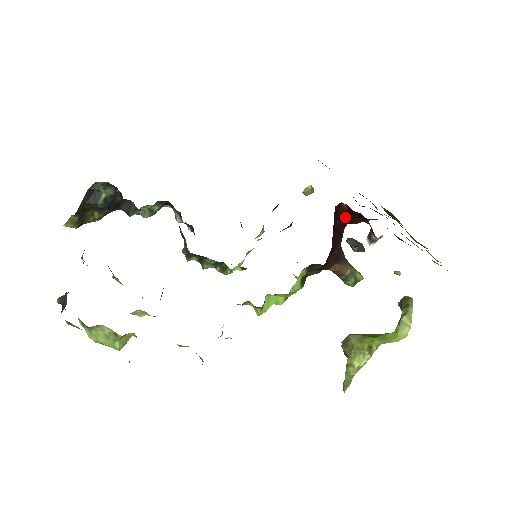
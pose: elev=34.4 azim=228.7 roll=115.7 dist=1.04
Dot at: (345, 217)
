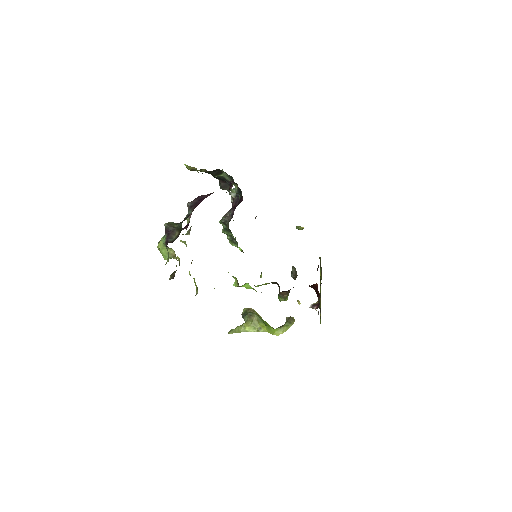
Dot at: (312, 286)
